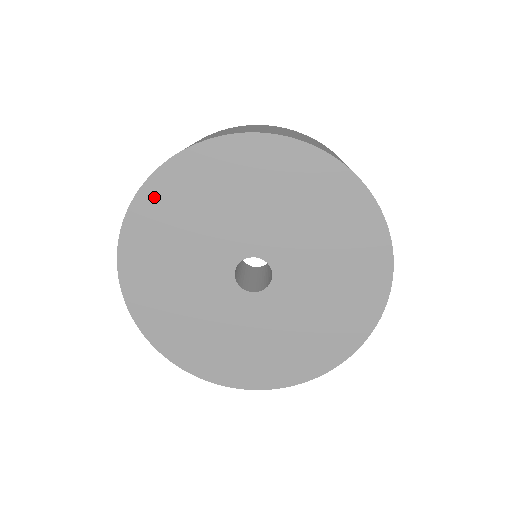
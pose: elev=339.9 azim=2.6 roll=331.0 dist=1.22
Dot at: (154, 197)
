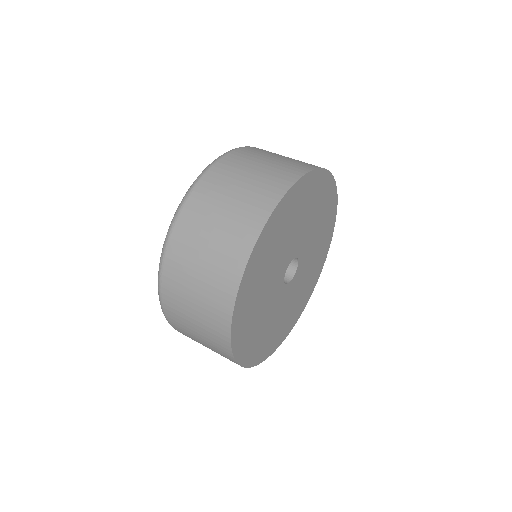
Dot at: (239, 337)
